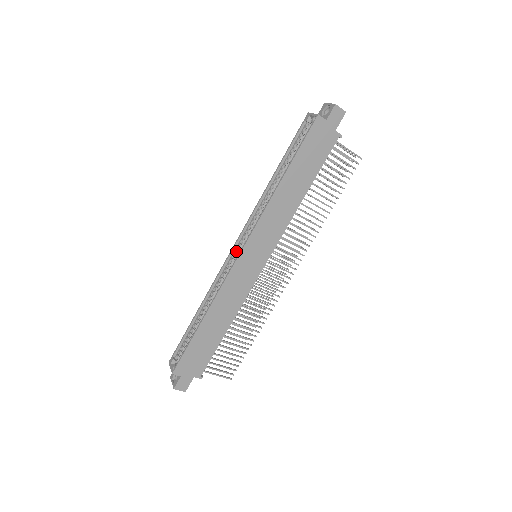
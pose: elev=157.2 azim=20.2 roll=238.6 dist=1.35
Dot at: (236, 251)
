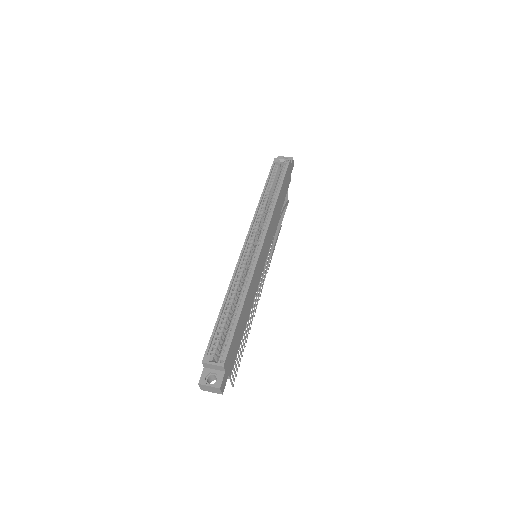
Dot at: (247, 248)
